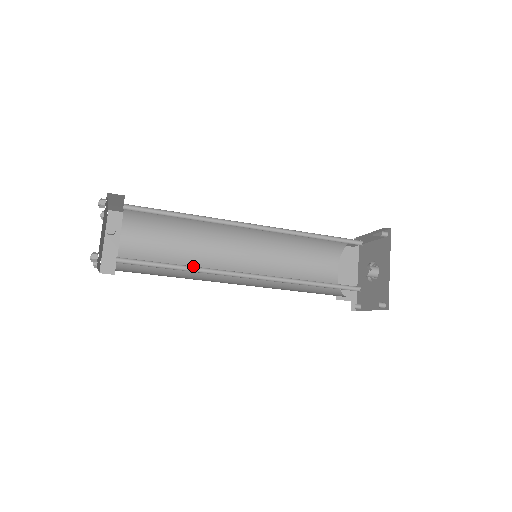
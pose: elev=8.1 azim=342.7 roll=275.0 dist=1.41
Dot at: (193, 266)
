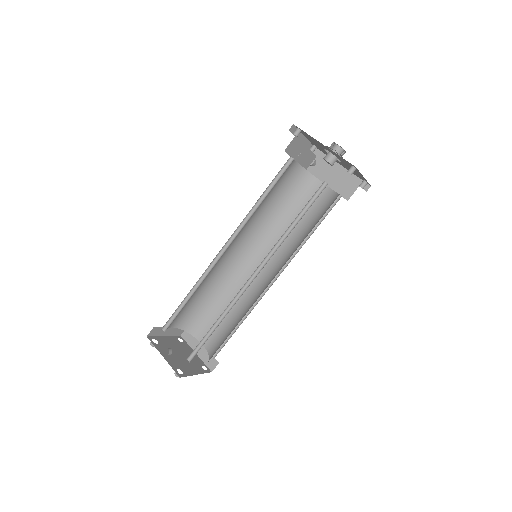
Dot at: (222, 313)
